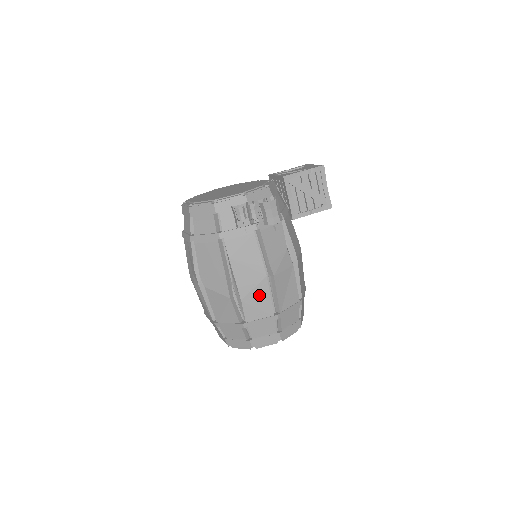
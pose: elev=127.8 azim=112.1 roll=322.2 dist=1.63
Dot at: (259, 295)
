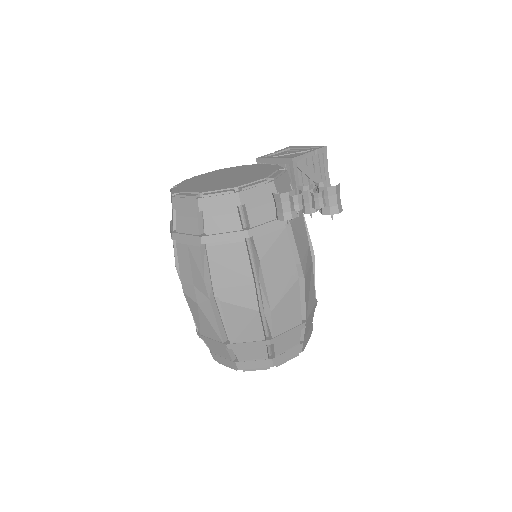
Dot at: (289, 302)
